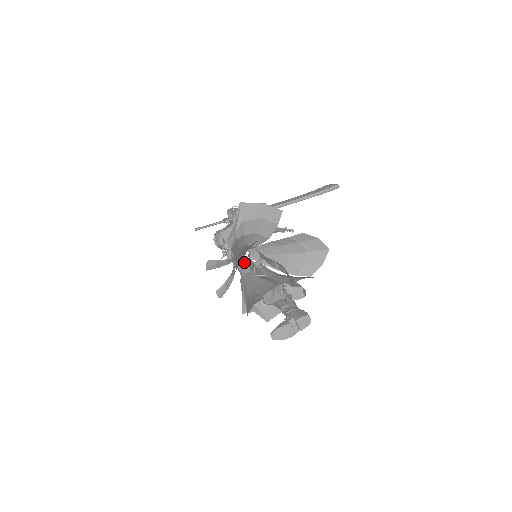
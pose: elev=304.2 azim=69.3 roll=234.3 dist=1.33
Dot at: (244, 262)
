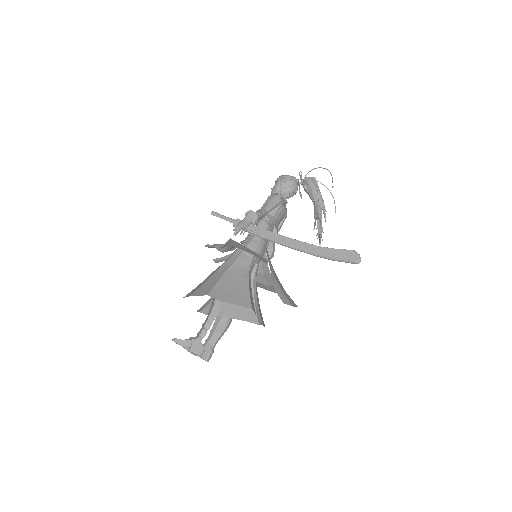
Dot at: (278, 227)
